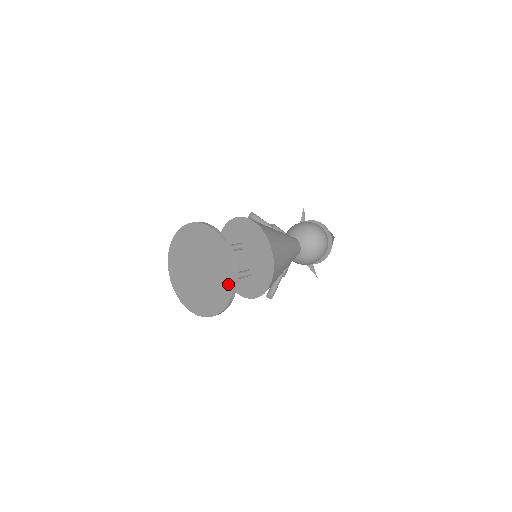
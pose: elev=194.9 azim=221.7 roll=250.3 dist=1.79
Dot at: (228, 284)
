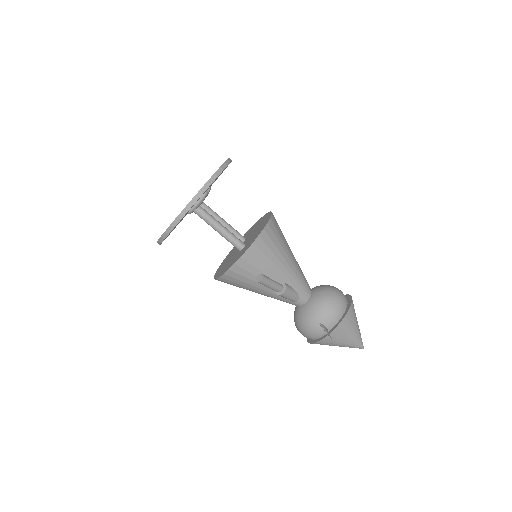
Dot at: occluded
